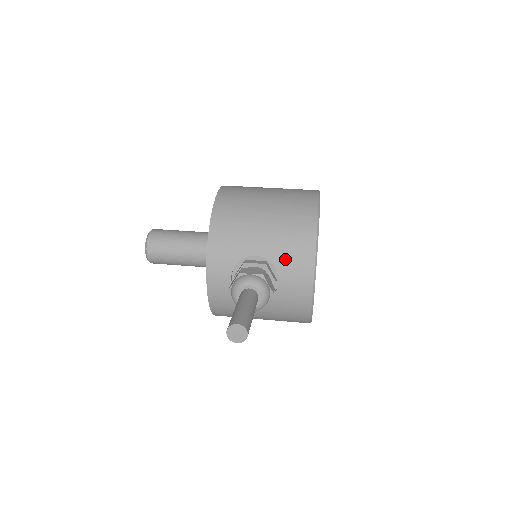
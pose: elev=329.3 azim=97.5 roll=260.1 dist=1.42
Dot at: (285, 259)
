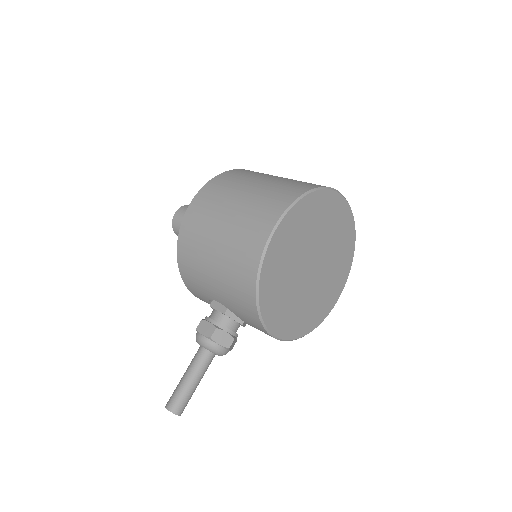
Dot at: (239, 313)
